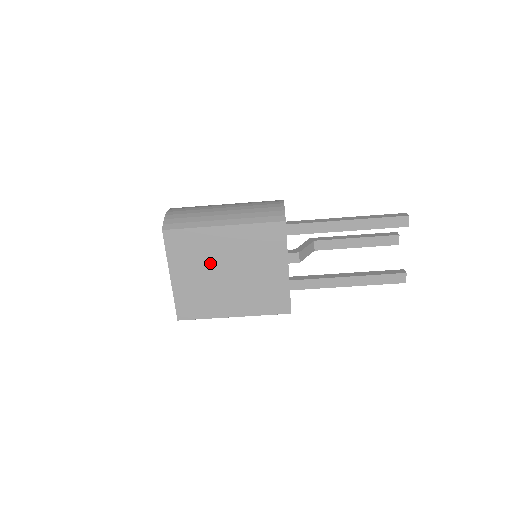
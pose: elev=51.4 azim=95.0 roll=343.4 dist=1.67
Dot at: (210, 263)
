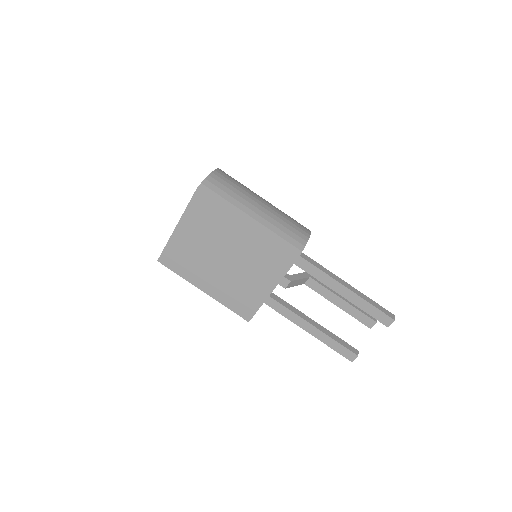
Dot at: (216, 241)
